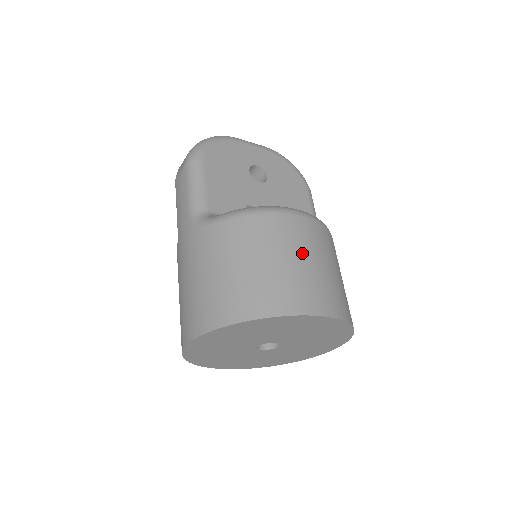
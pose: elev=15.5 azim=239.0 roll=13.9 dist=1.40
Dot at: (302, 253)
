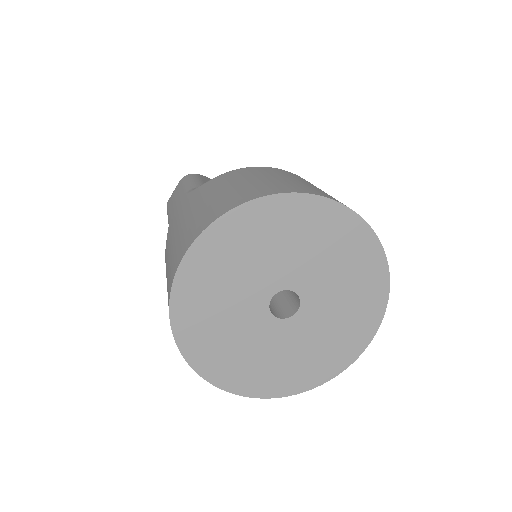
Dot at: (315, 186)
